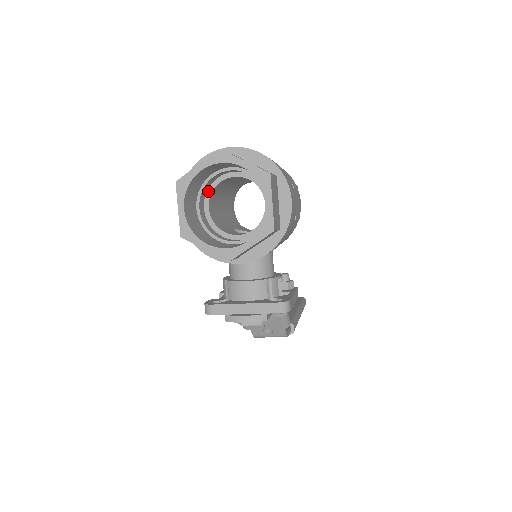
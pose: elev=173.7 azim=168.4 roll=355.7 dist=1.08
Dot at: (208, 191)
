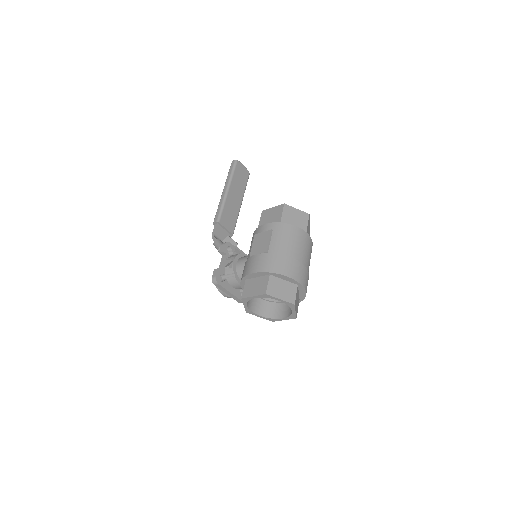
Dot at: occluded
